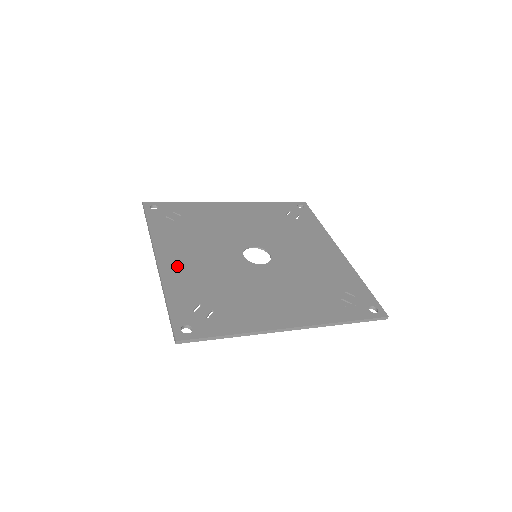
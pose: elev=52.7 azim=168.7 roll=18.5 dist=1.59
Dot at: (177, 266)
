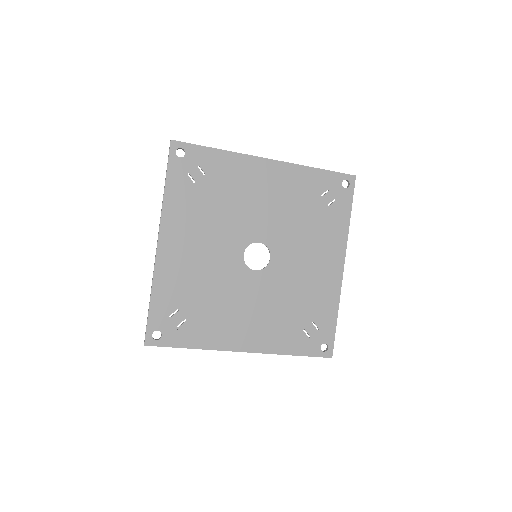
Dot at: (174, 257)
